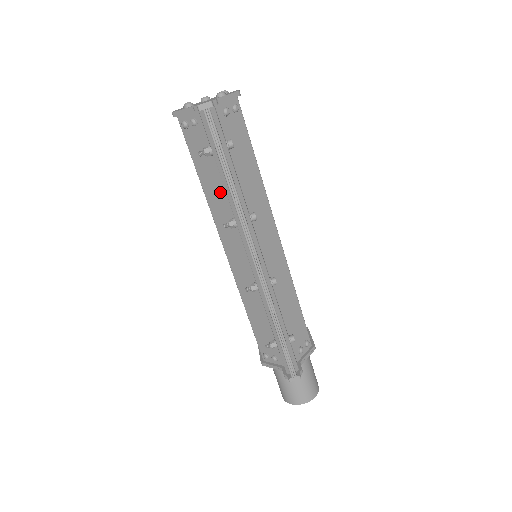
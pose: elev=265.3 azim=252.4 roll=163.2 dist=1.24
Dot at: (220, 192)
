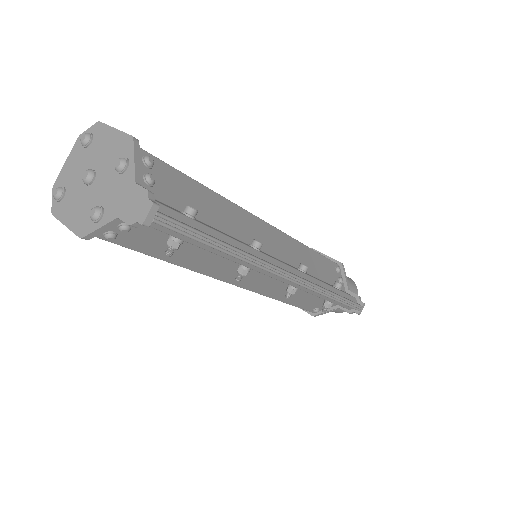
Dot at: (205, 256)
